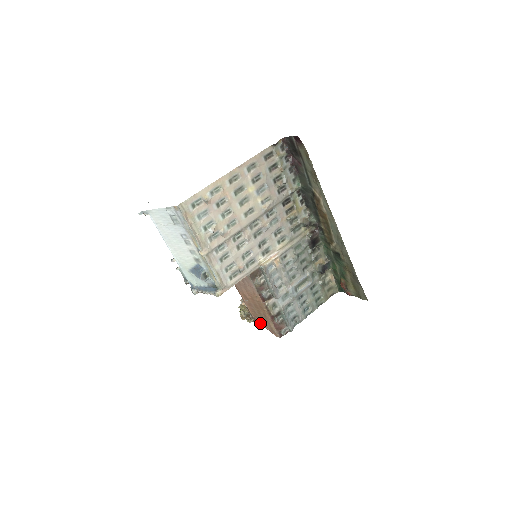
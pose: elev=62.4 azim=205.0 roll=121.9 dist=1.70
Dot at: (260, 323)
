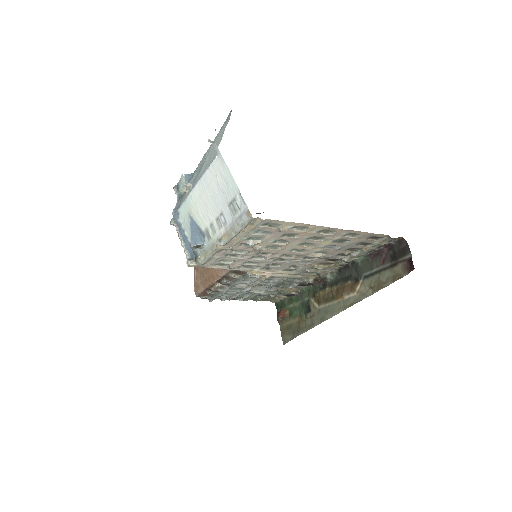
Dot at: occluded
